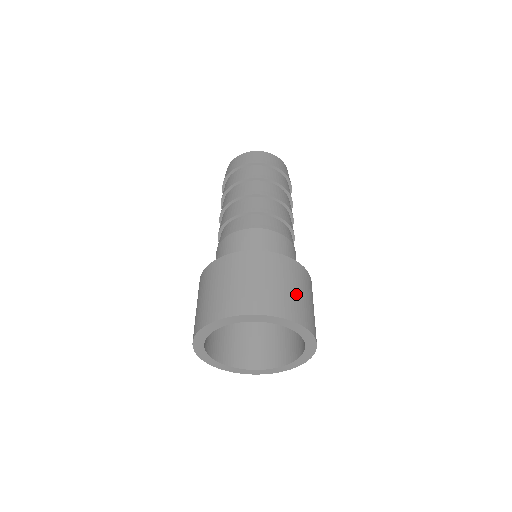
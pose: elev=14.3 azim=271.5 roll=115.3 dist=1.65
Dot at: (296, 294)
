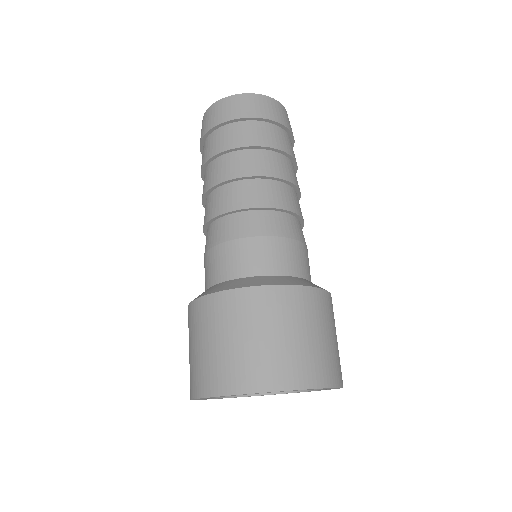
Dot at: (332, 344)
